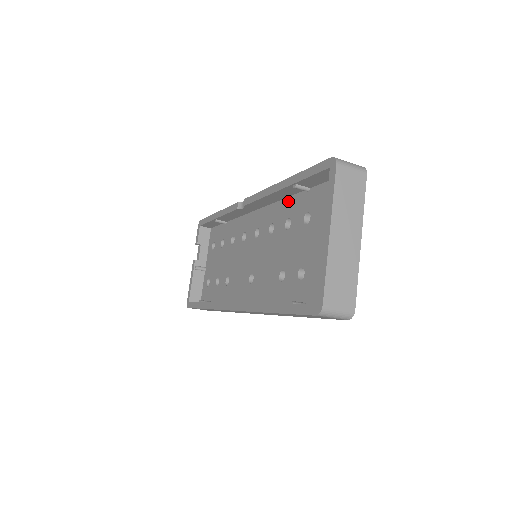
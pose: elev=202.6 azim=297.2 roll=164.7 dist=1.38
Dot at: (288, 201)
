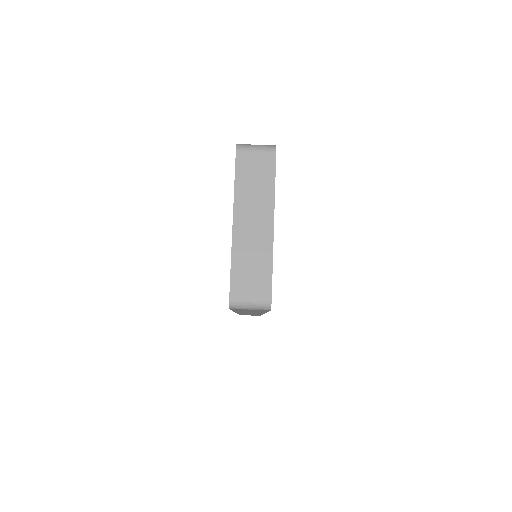
Dot at: occluded
